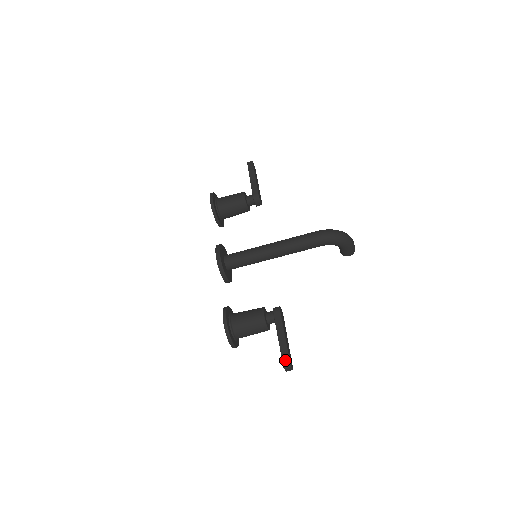
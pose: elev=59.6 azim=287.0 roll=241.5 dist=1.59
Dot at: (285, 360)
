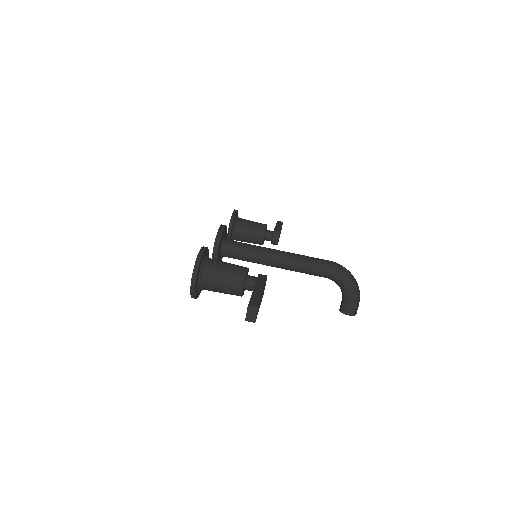
Dot at: (254, 301)
